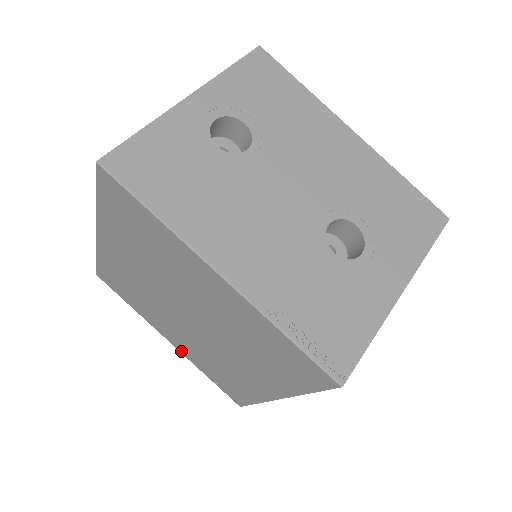
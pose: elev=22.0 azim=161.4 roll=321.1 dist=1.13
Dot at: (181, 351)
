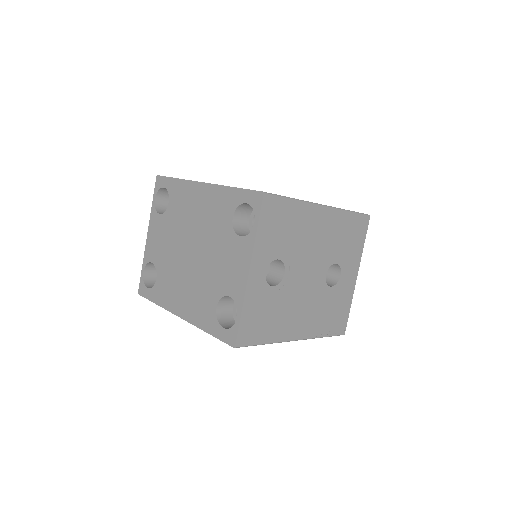
Dot at: occluded
